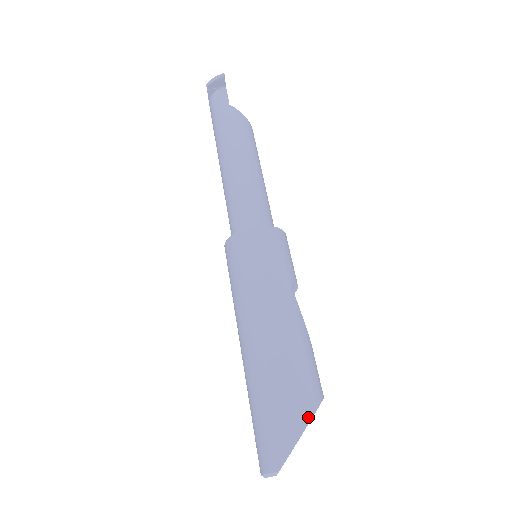
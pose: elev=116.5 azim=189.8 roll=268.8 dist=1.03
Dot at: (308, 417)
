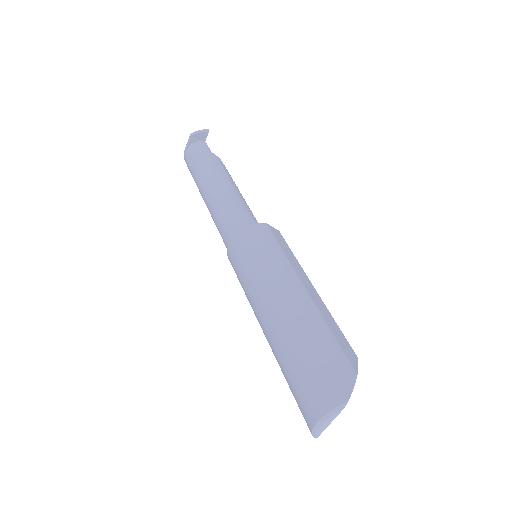
Dot at: (355, 360)
